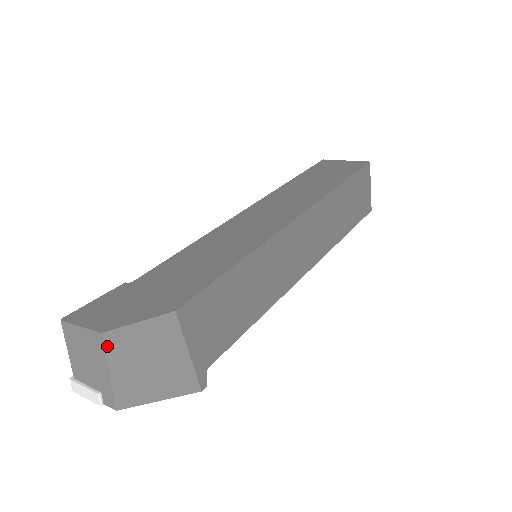
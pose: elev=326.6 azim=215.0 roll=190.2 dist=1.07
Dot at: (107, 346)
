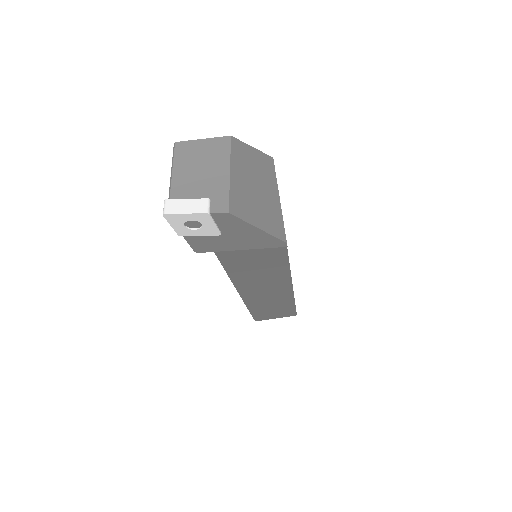
Dot at: (232, 148)
